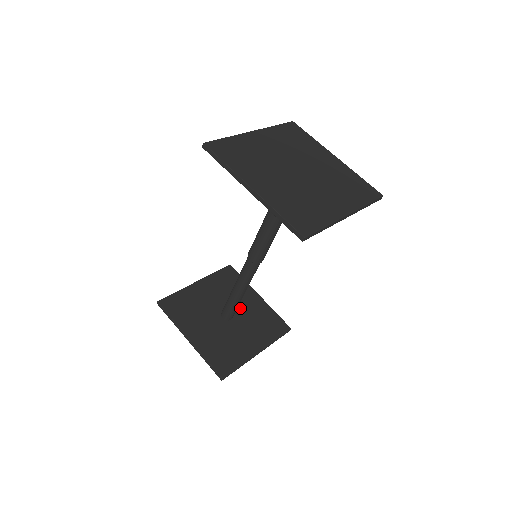
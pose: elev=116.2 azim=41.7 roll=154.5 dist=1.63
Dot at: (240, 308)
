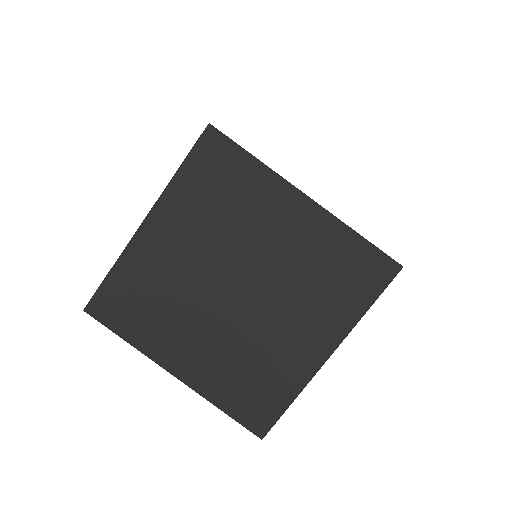
Dot at: occluded
